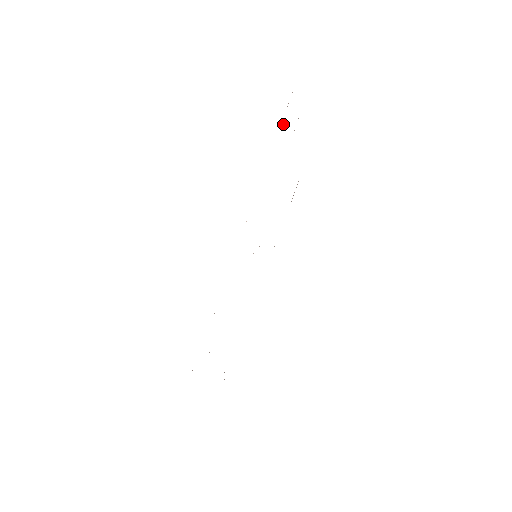
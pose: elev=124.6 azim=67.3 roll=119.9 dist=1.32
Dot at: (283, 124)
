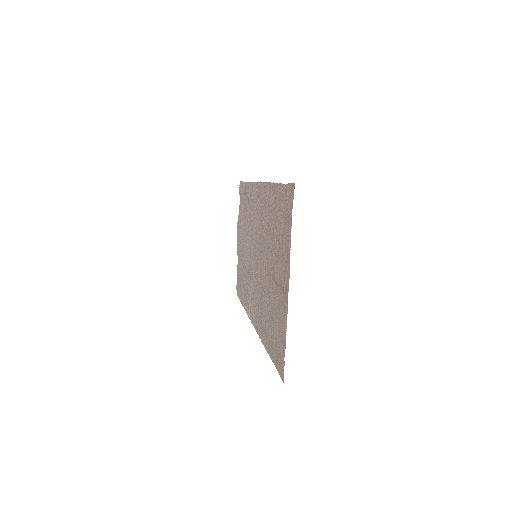
Dot at: (243, 187)
